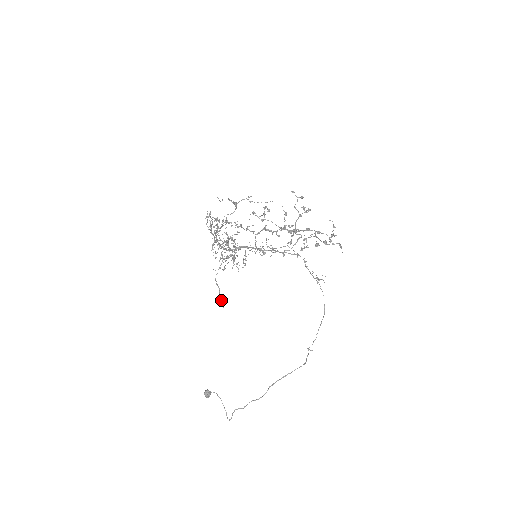
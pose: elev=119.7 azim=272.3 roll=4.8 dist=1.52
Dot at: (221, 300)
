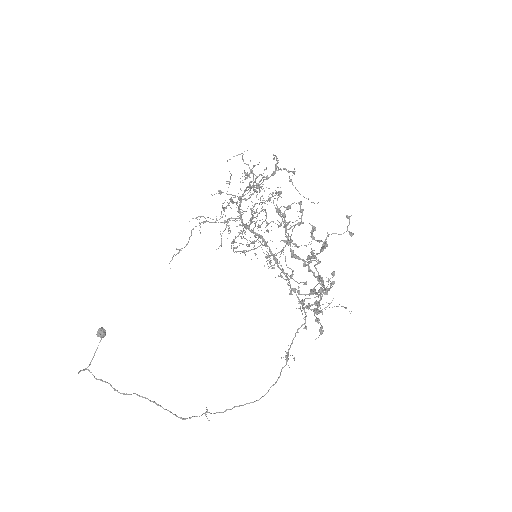
Dot at: (174, 254)
